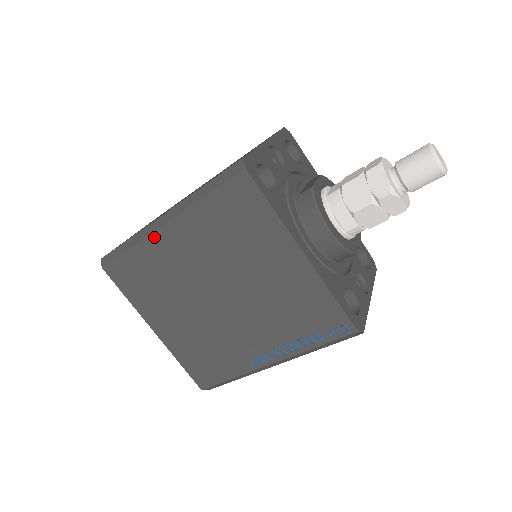
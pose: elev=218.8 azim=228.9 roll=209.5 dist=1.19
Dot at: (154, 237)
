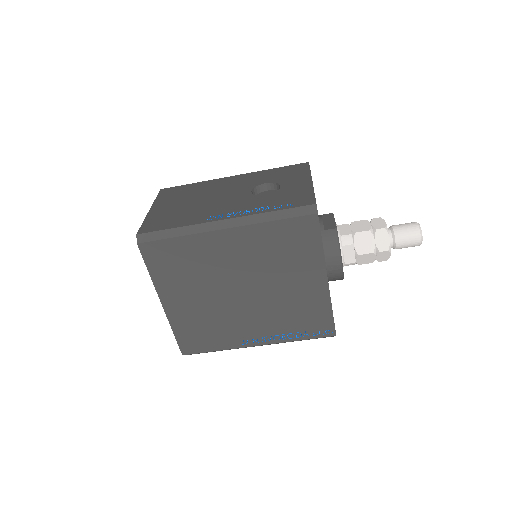
Dot at: (208, 235)
